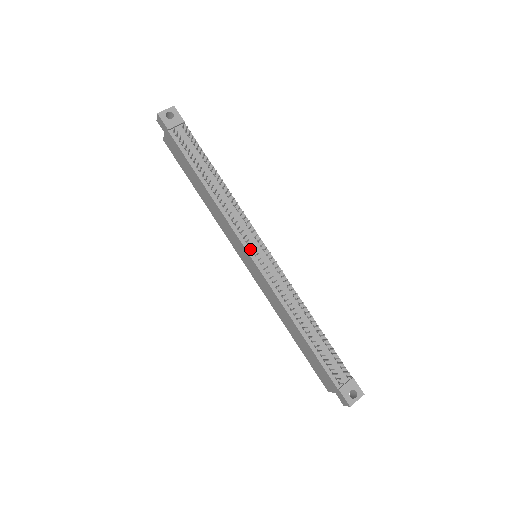
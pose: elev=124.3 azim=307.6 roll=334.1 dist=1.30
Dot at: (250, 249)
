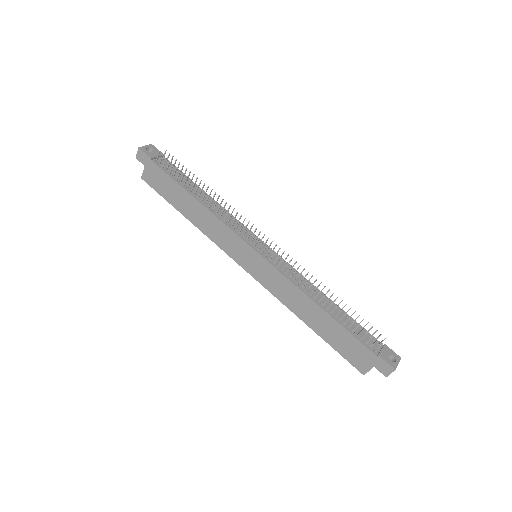
Dot at: (252, 244)
